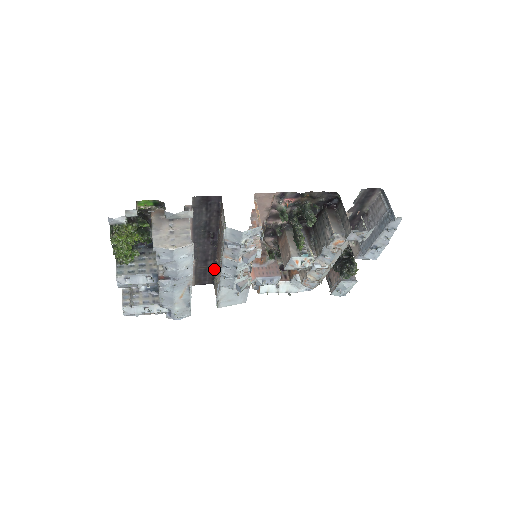
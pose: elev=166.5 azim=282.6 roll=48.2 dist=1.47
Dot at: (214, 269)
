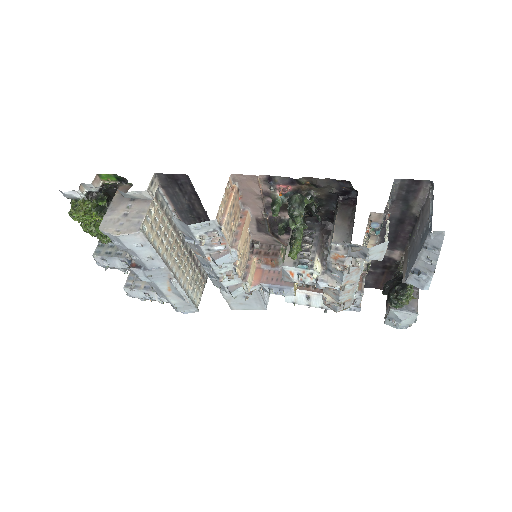
Dot at: occluded
